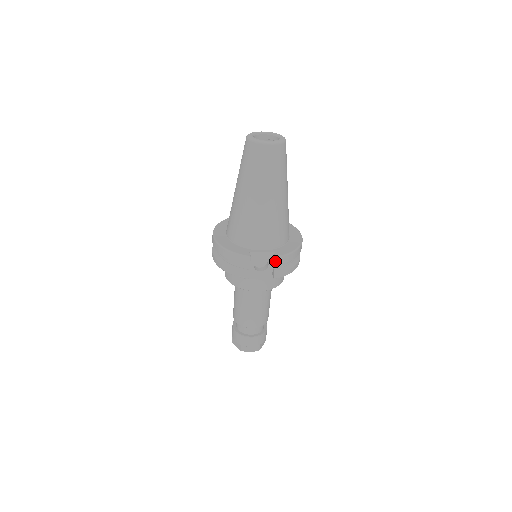
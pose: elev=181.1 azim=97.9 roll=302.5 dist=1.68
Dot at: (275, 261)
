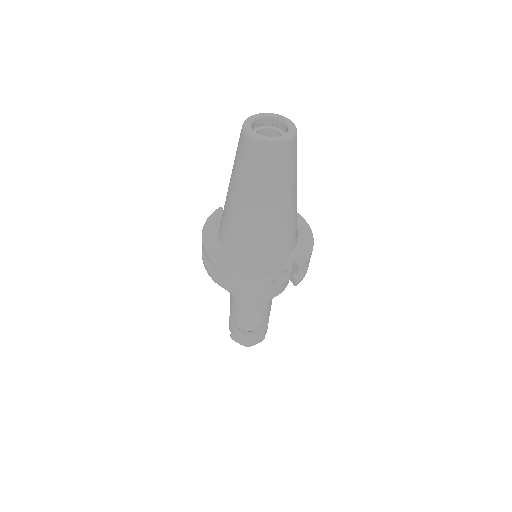
Dot at: (298, 270)
